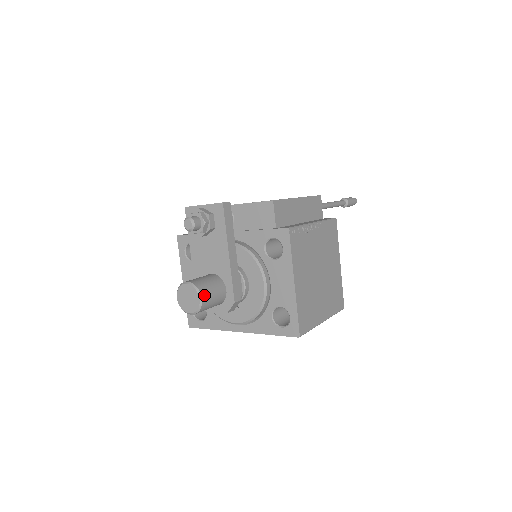
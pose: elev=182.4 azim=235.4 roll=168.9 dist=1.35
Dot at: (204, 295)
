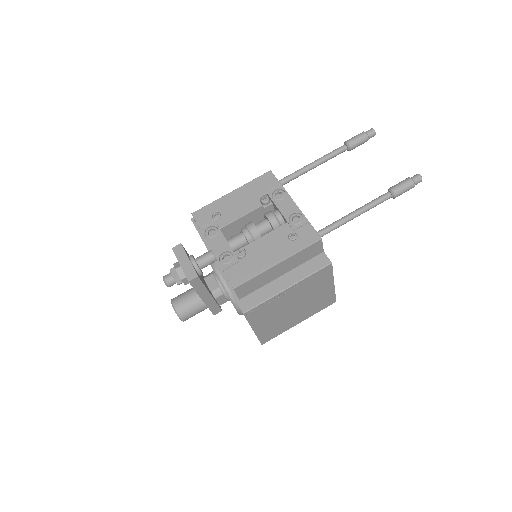
Dot at: (184, 318)
